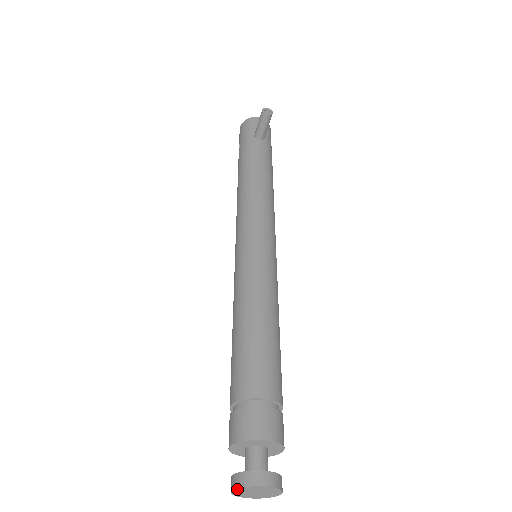
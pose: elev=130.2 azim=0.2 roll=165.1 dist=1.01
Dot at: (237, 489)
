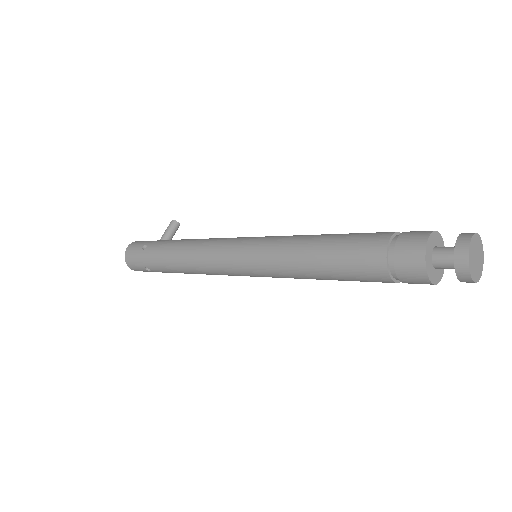
Dot at: (472, 238)
